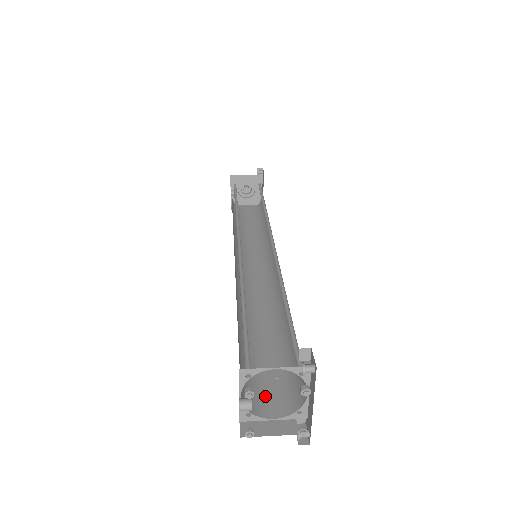
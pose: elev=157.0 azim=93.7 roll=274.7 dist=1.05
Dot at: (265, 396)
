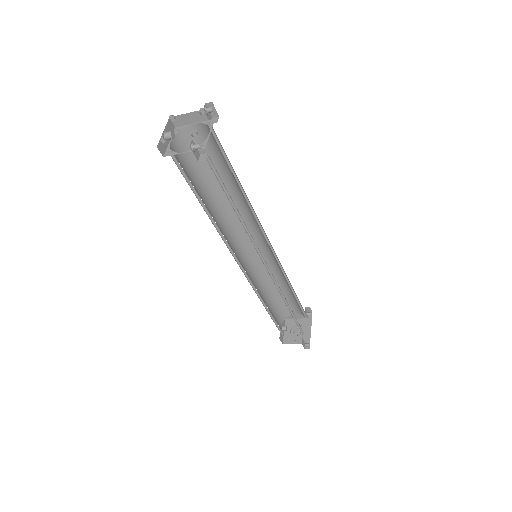
Dot at: occluded
